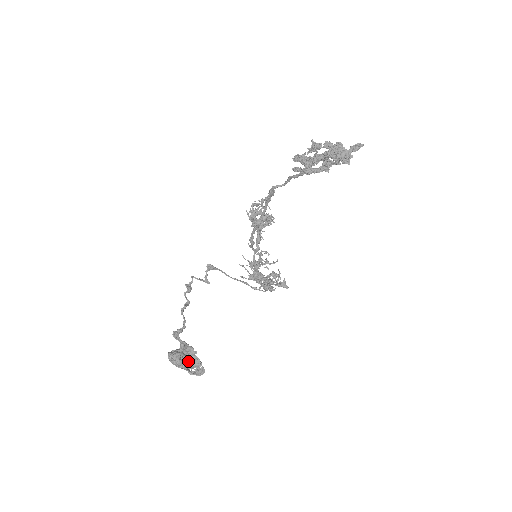
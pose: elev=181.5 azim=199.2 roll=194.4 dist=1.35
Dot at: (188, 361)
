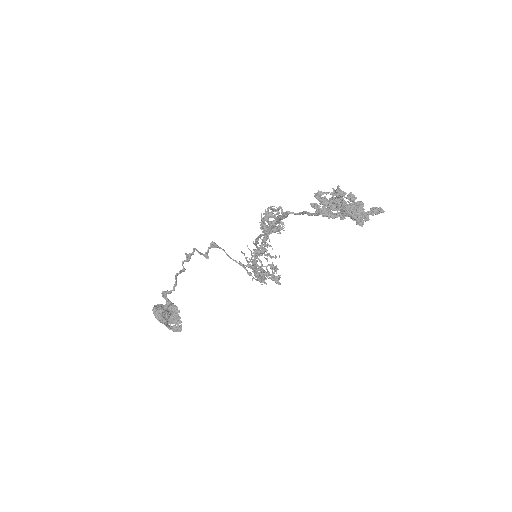
Dot at: (170, 316)
